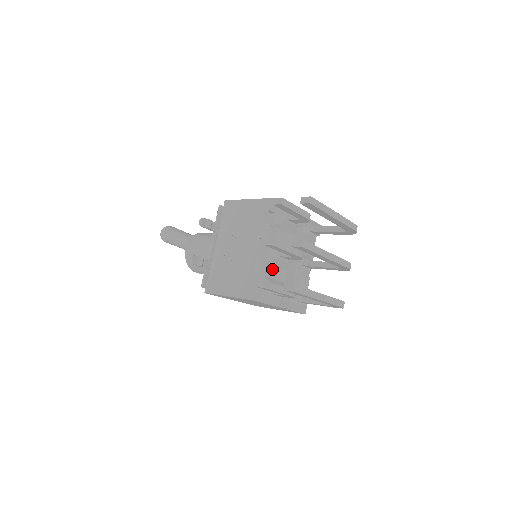
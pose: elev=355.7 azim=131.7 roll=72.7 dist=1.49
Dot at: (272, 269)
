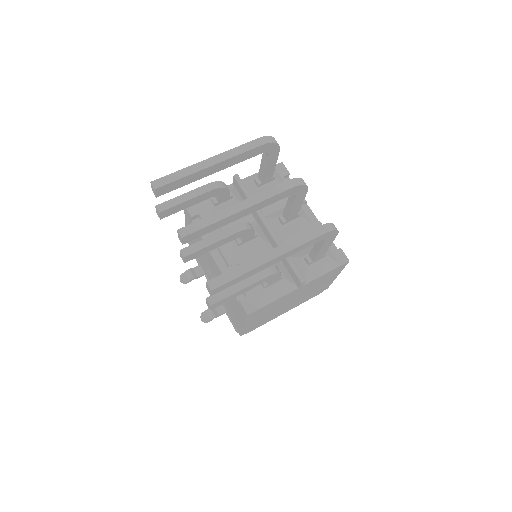
Dot at: occluded
